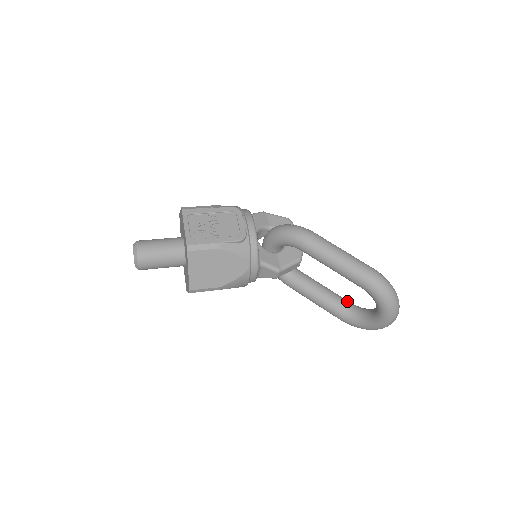
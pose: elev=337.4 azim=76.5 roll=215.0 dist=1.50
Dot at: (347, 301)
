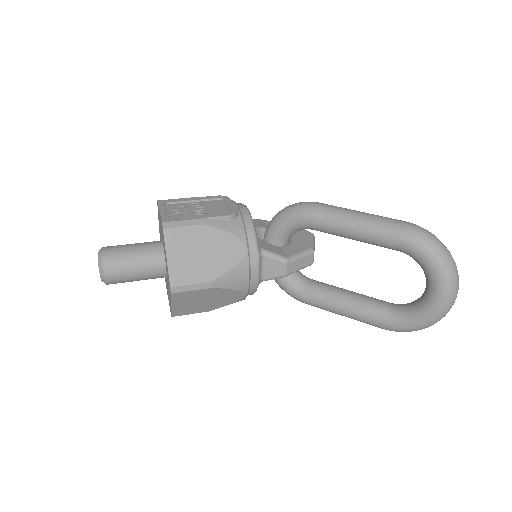
Dot at: occluded
